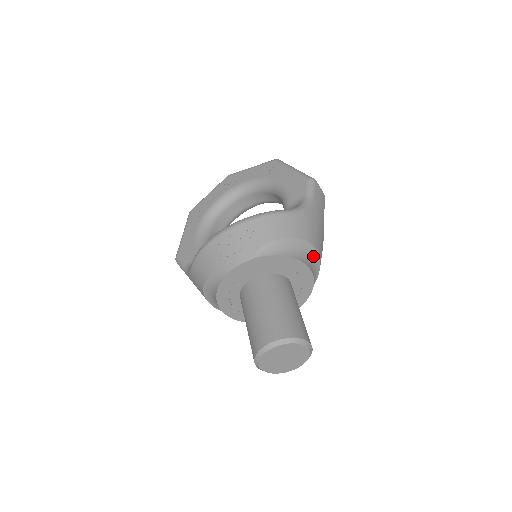
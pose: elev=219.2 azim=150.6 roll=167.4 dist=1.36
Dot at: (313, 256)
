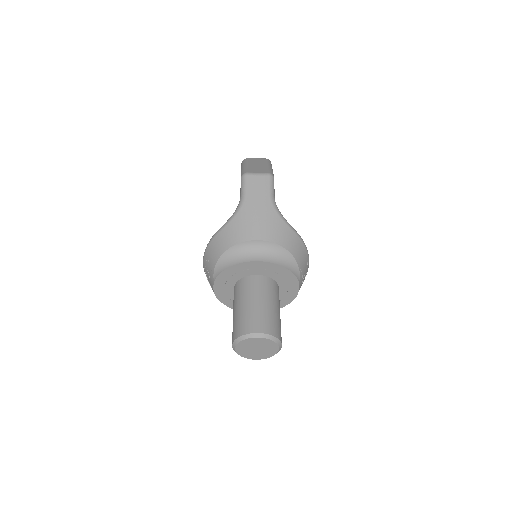
Dot at: (261, 246)
